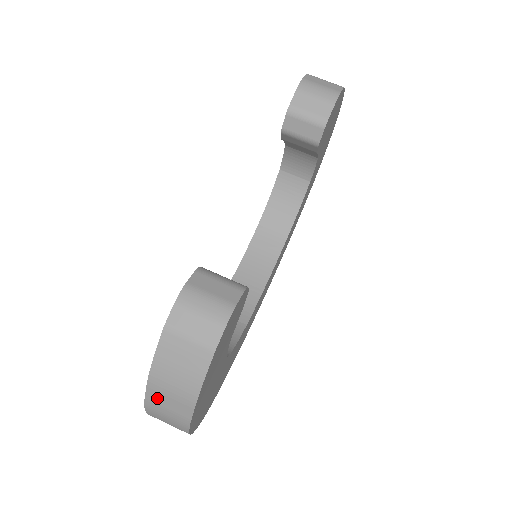
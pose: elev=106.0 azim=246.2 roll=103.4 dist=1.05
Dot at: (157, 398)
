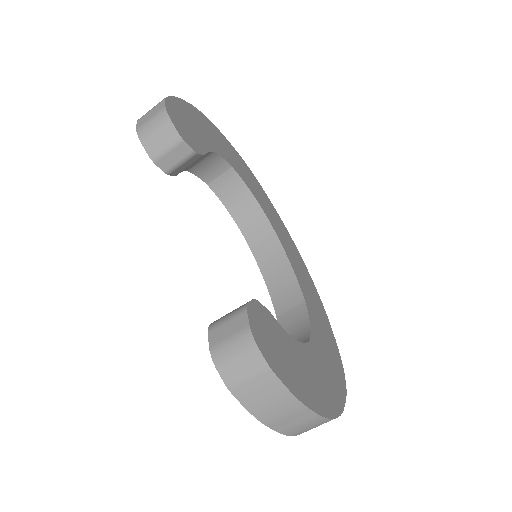
Dot at: (284, 426)
